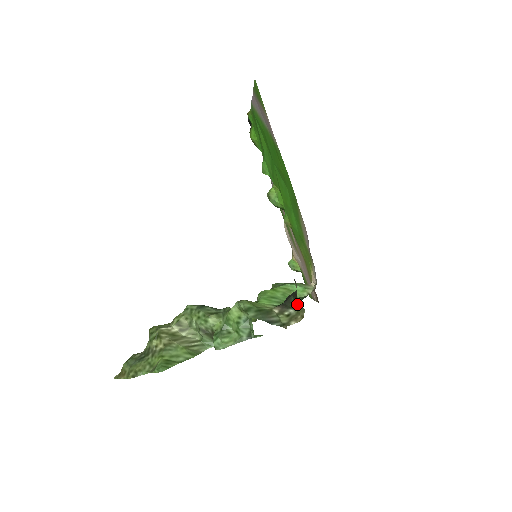
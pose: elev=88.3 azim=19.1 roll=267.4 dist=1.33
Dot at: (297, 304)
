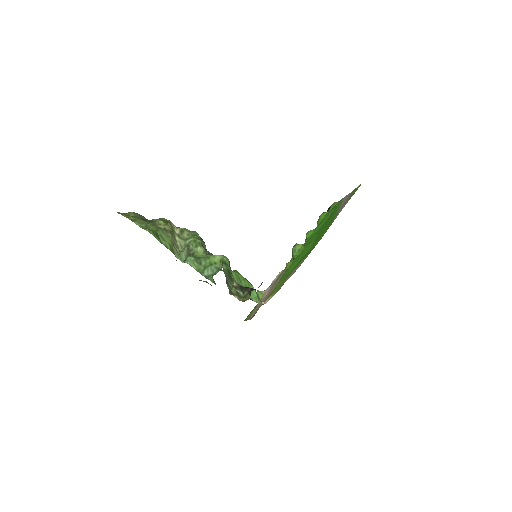
Dot at: (249, 293)
